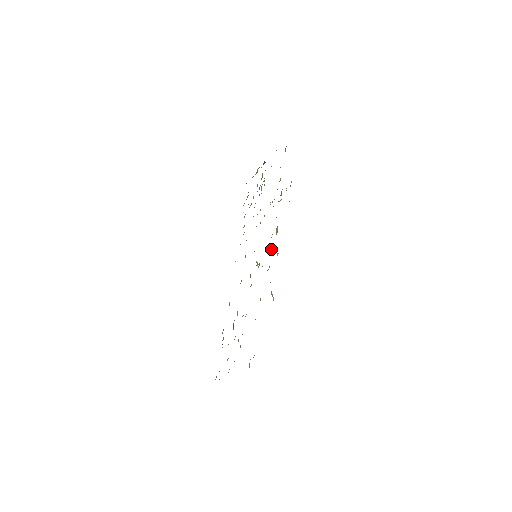
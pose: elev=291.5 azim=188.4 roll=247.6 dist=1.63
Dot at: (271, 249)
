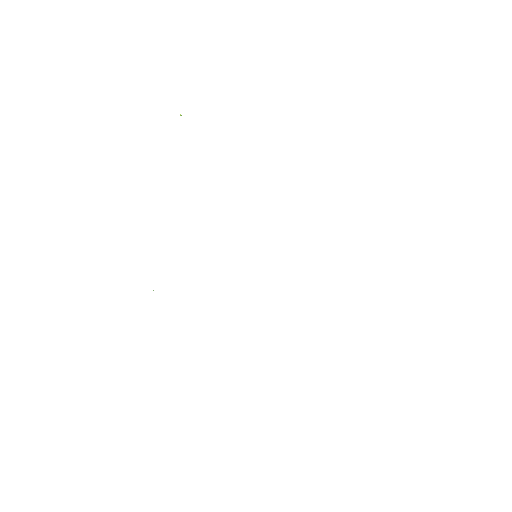
Dot at: occluded
